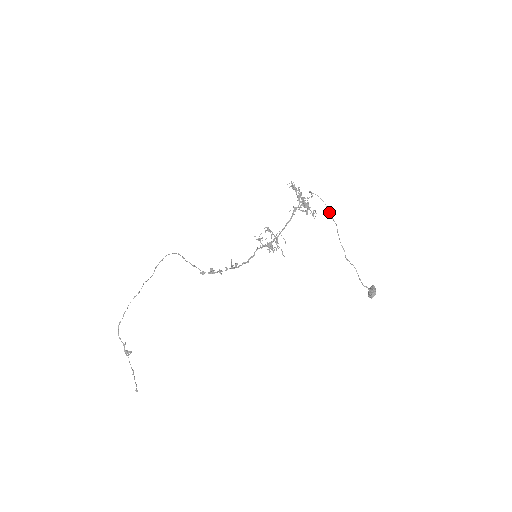
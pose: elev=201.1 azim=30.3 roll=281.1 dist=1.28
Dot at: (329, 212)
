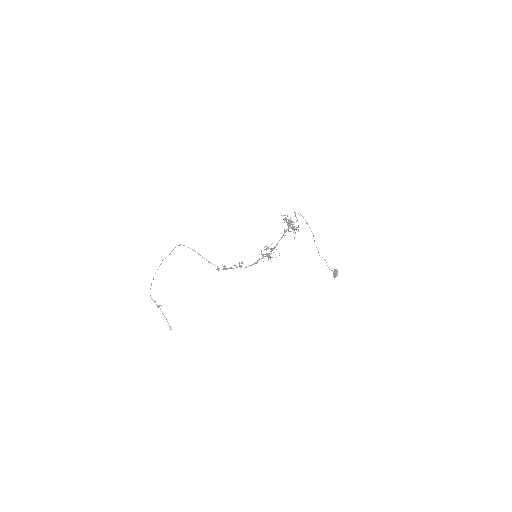
Dot at: occluded
